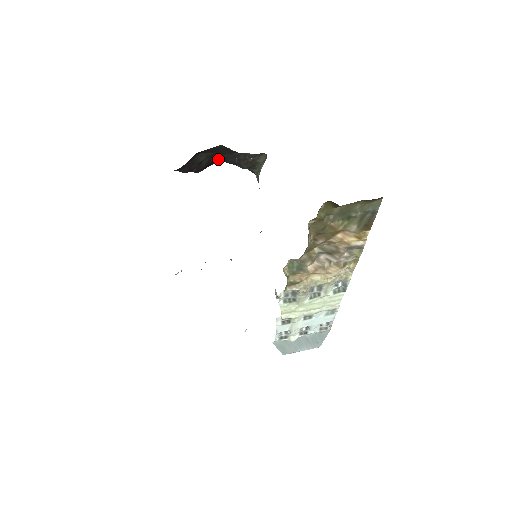
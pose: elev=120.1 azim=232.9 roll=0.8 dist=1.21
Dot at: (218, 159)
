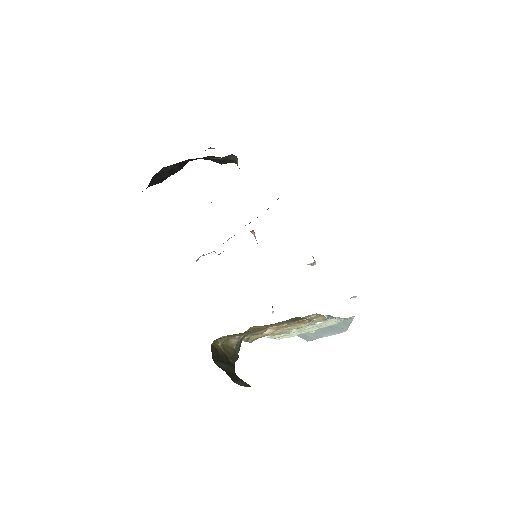
Dot at: (190, 160)
